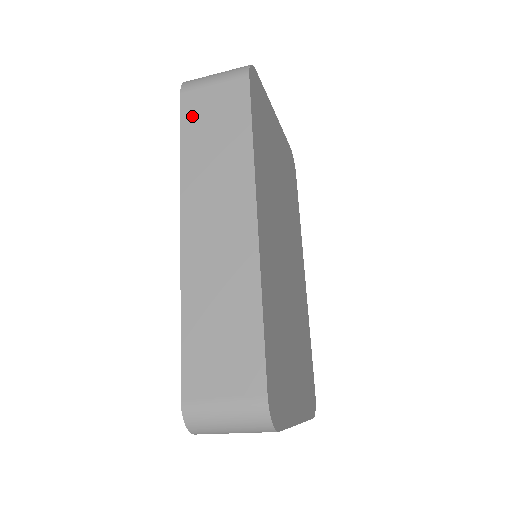
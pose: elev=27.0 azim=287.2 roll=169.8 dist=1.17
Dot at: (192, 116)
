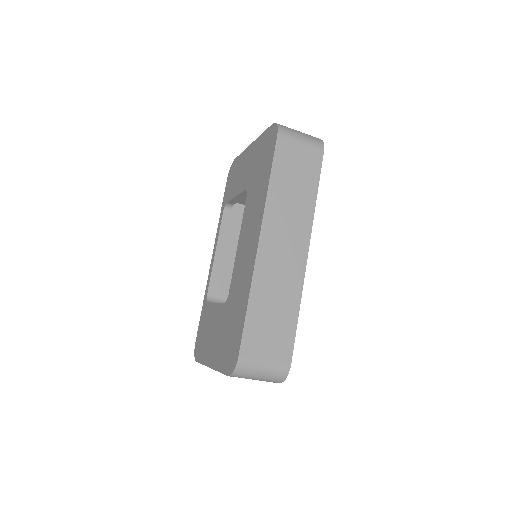
Dot at: (282, 159)
